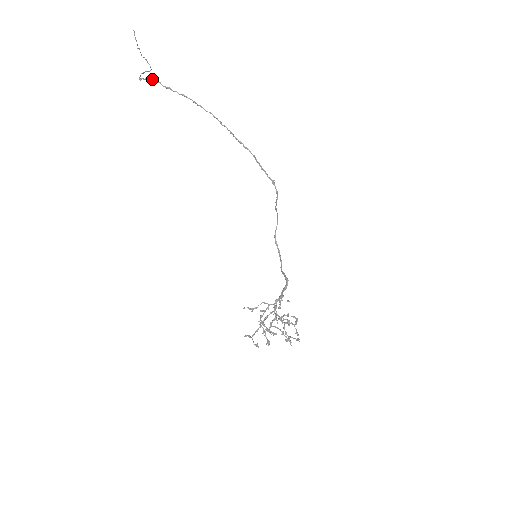
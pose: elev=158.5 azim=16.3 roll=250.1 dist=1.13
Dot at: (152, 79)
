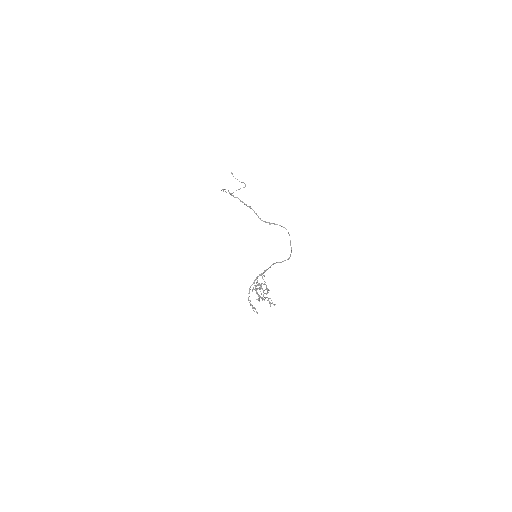
Dot at: (223, 190)
